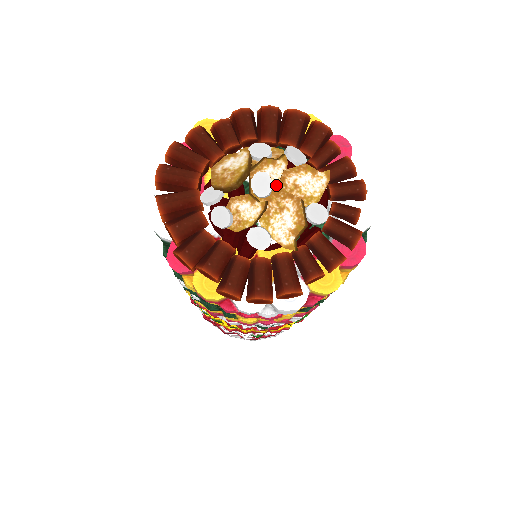
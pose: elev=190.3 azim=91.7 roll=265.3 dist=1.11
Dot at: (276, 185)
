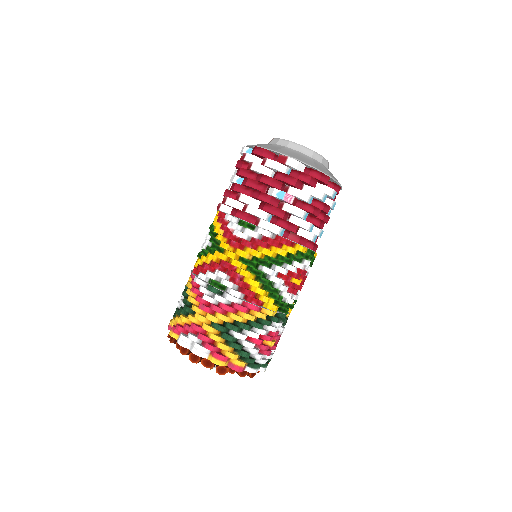
Dot at: occluded
